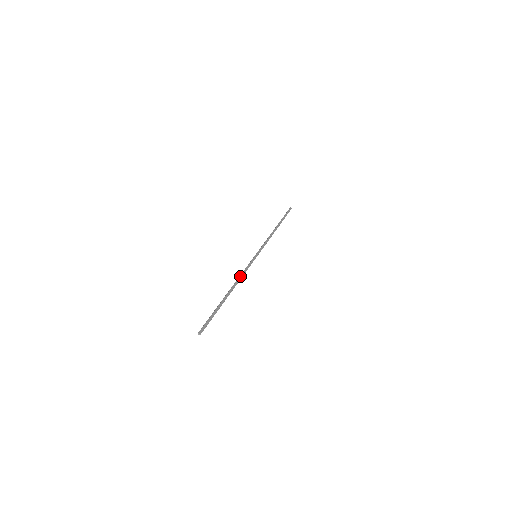
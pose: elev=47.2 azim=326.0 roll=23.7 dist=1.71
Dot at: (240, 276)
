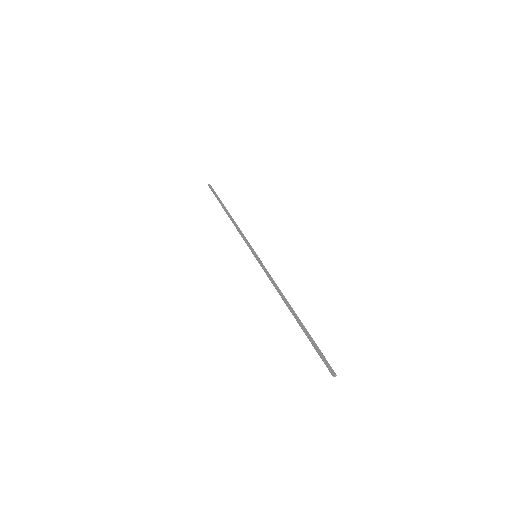
Dot at: (276, 288)
